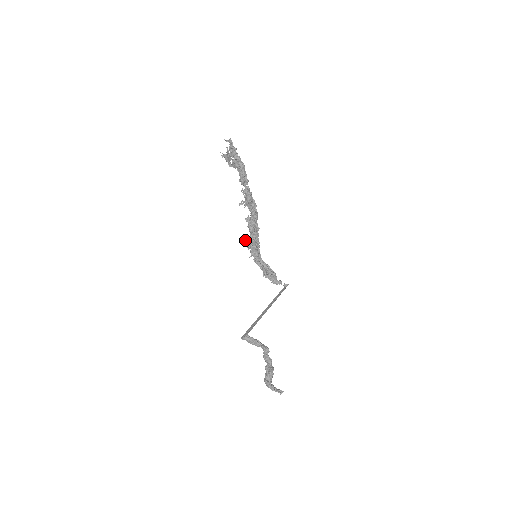
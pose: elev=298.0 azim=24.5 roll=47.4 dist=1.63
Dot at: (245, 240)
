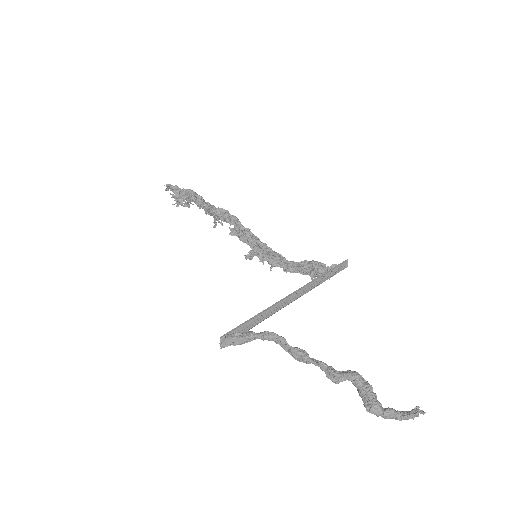
Dot at: (249, 257)
